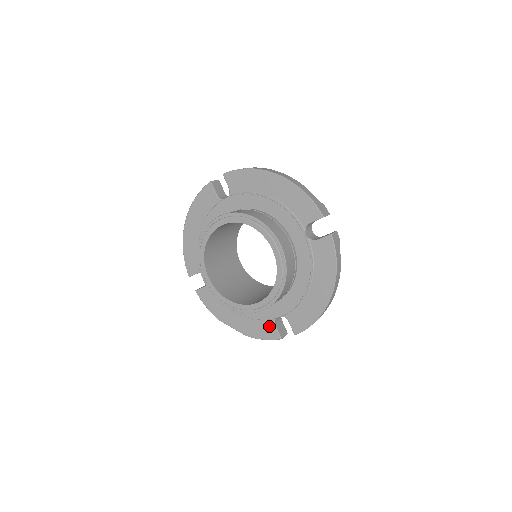
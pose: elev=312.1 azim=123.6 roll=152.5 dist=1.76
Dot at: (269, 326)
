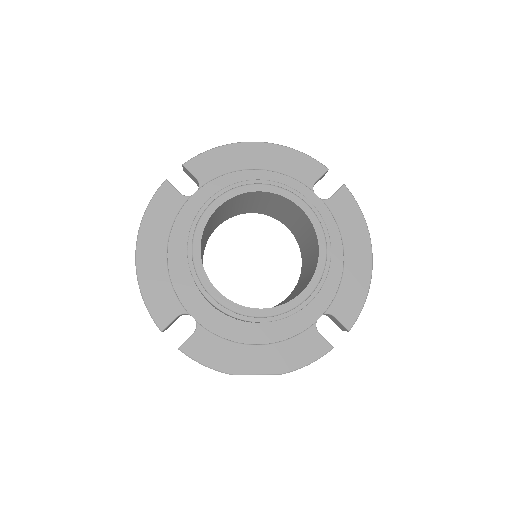
Dot at: (311, 338)
